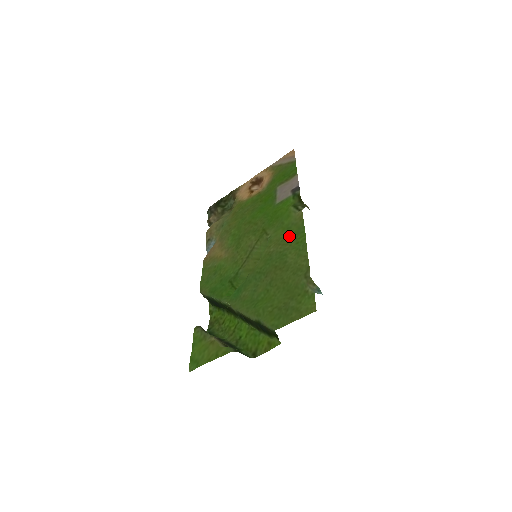
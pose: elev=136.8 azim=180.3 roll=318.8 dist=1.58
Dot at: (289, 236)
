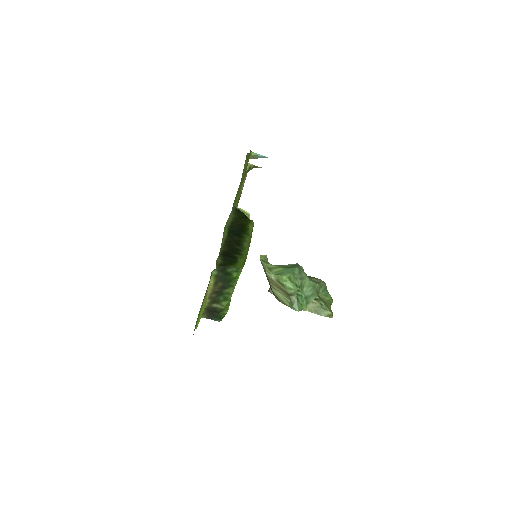
Dot at: occluded
